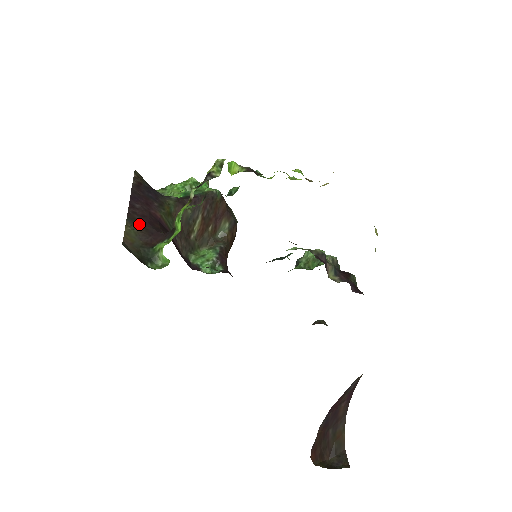
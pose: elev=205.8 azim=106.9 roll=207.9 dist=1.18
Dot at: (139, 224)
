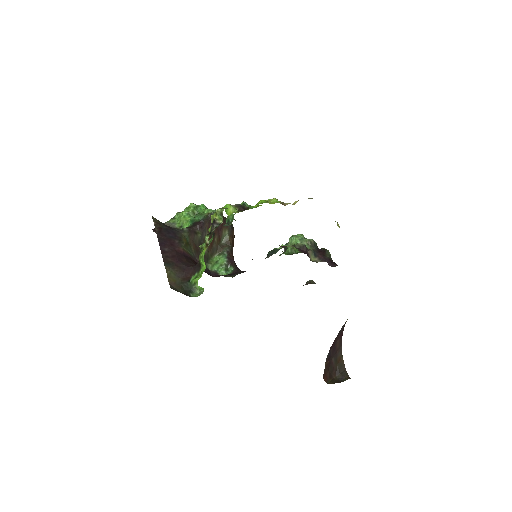
Dot at: (173, 265)
